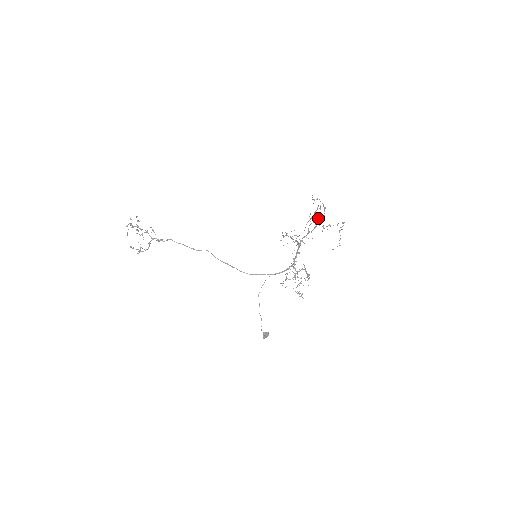
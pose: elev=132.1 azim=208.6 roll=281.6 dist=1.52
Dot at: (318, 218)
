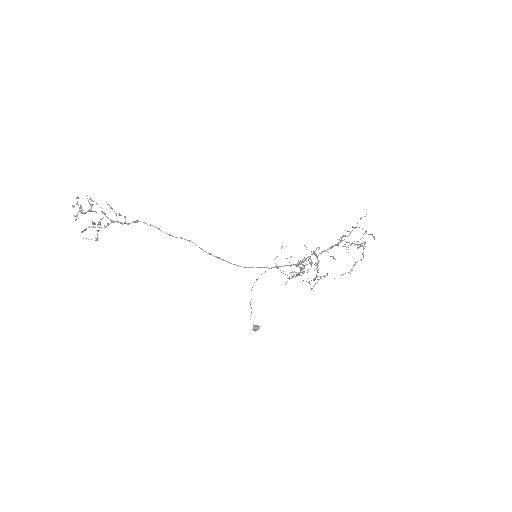
Dot at: (350, 244)
